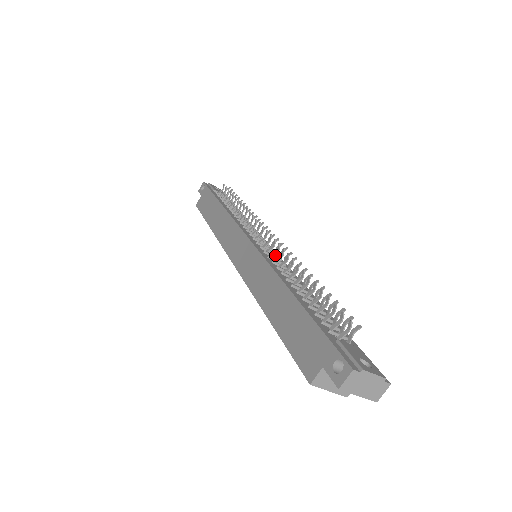
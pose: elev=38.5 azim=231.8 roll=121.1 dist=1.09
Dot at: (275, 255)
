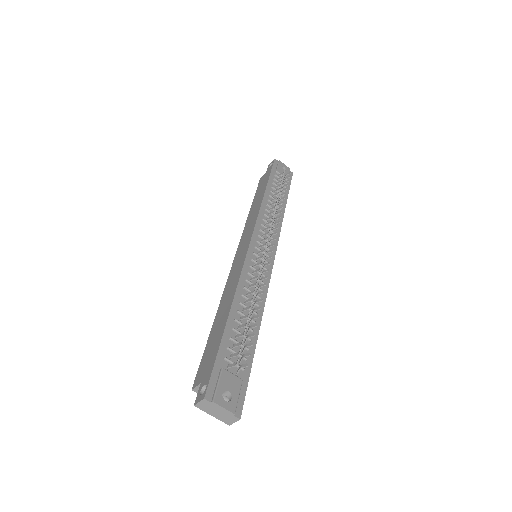
Dot at: (263, 264)
